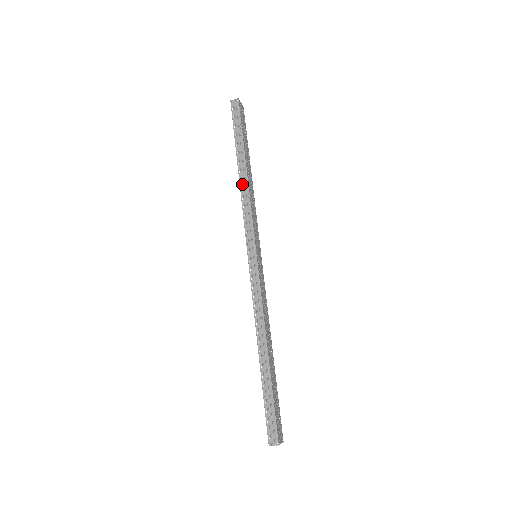
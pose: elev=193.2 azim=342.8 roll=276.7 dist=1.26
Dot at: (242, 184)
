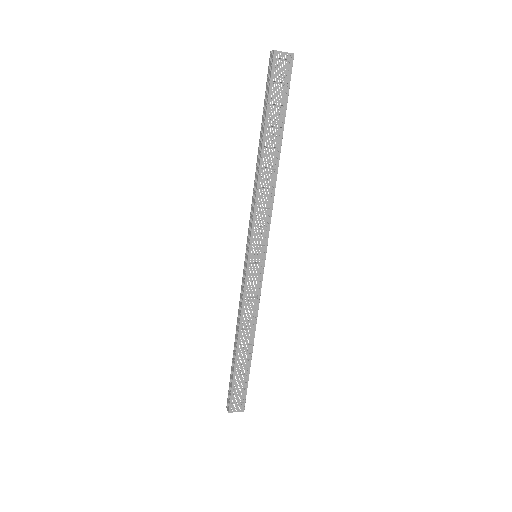
Dot at: (257, 174)
